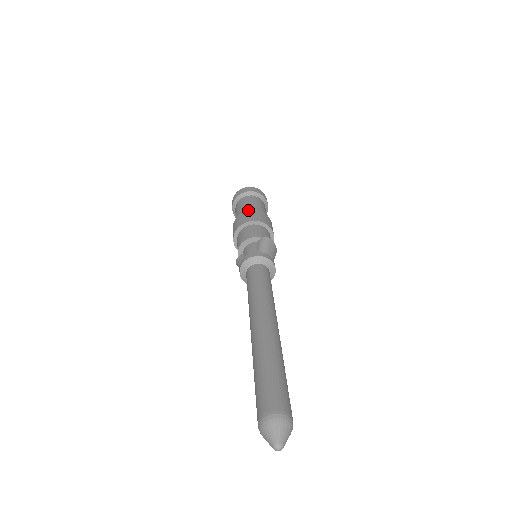
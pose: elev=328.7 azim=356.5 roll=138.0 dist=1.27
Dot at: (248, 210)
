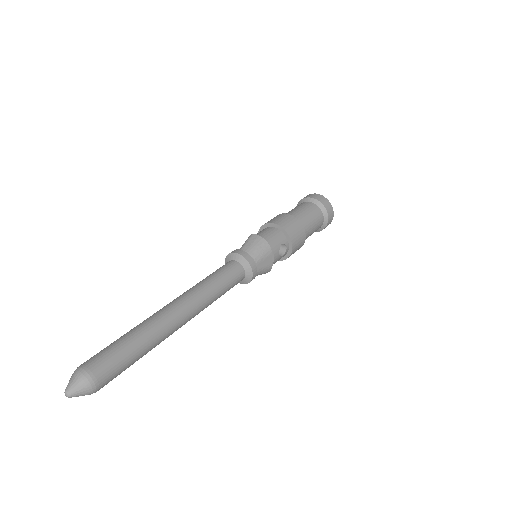
Dot at: occluded
